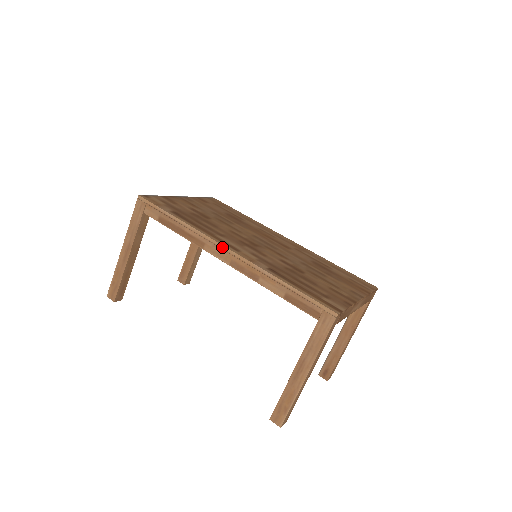
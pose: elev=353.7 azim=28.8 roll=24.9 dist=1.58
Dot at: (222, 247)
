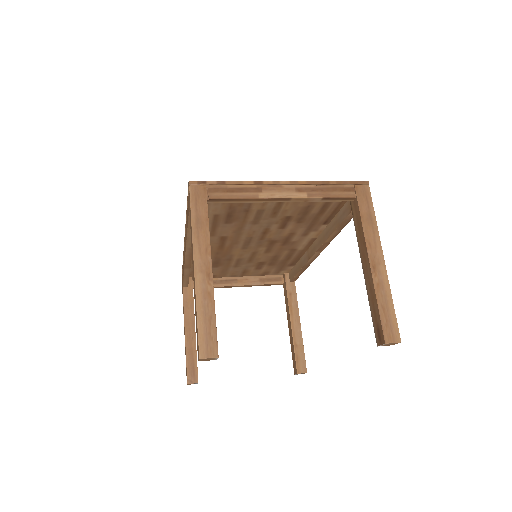
Dot at: (184, 246)
